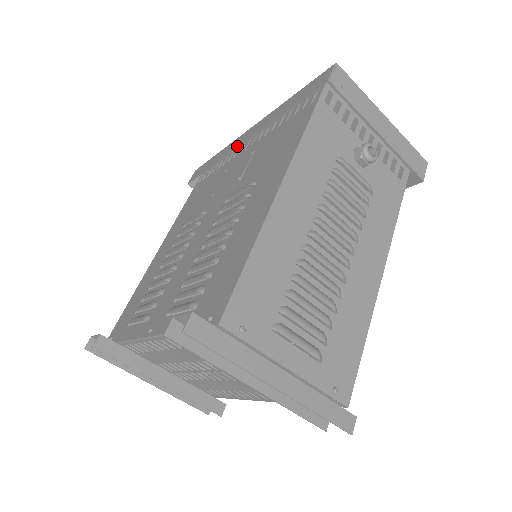
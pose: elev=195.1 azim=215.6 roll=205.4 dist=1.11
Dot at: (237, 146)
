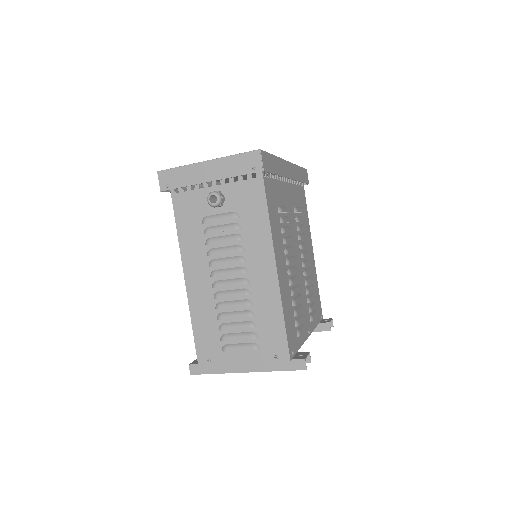
Dot at: occluded
